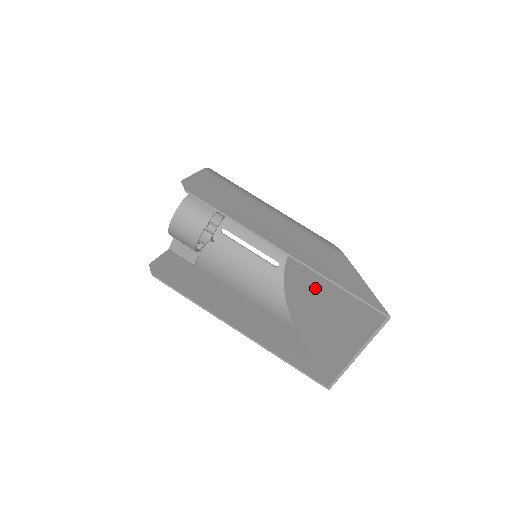
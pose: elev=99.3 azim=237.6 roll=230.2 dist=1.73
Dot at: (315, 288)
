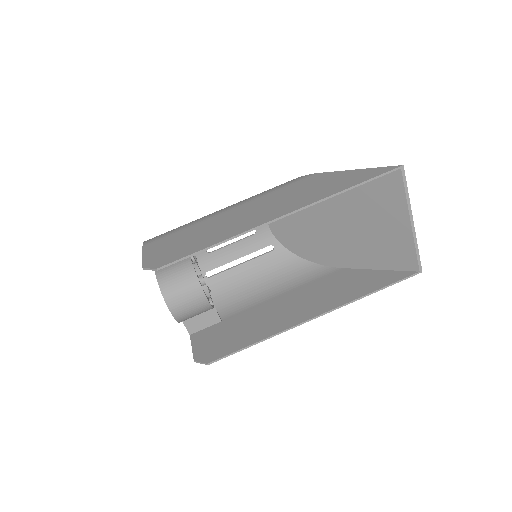
Dot at: (321, 224)
